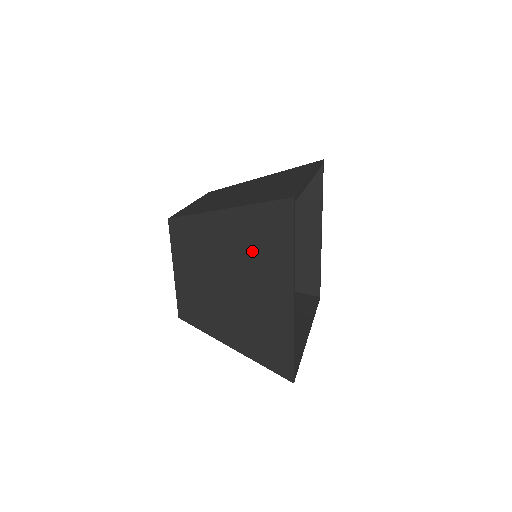
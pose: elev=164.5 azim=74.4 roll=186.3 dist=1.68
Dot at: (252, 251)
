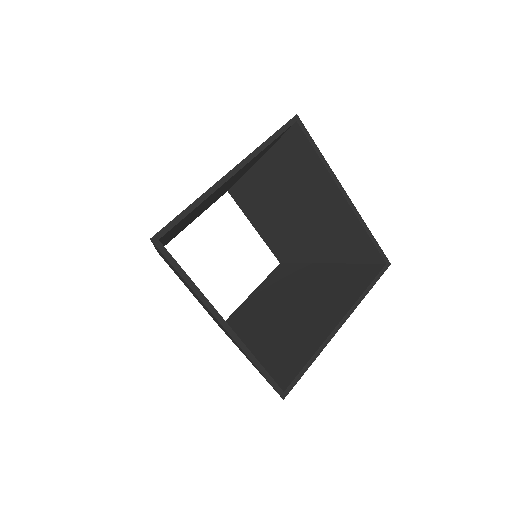
Dot at: occluded
